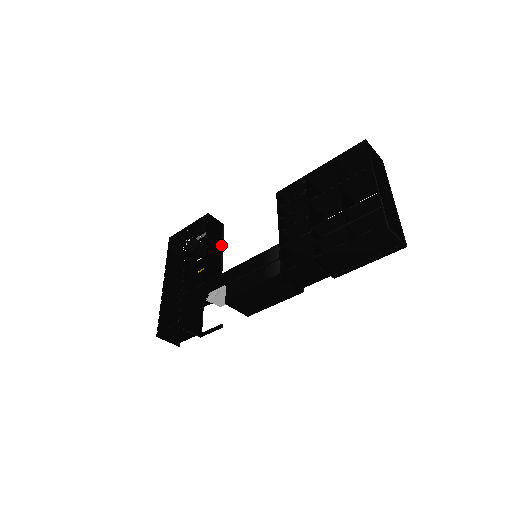
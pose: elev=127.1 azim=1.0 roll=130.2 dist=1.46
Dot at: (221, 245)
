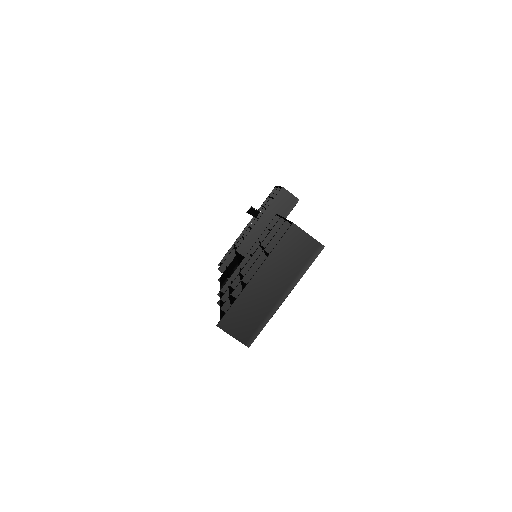
Dot at: occluded
